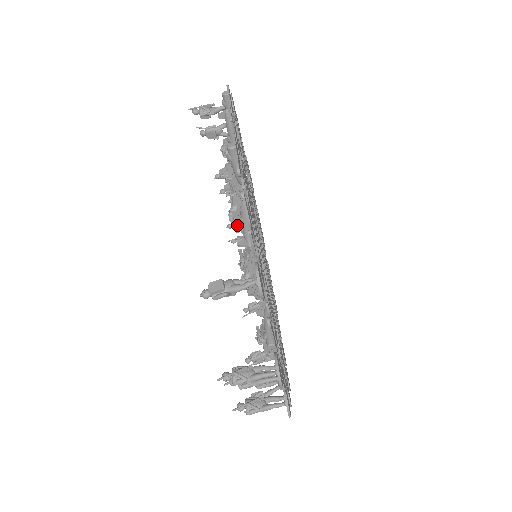
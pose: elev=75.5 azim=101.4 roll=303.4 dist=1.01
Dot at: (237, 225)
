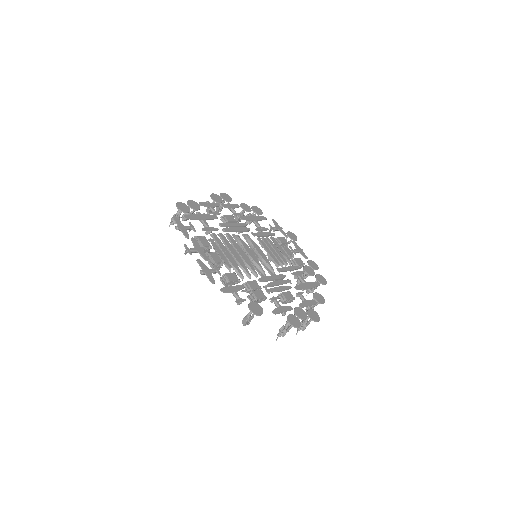
Dot at: occluded
